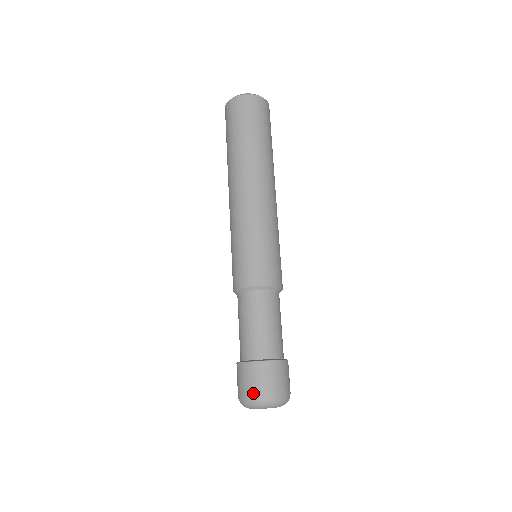
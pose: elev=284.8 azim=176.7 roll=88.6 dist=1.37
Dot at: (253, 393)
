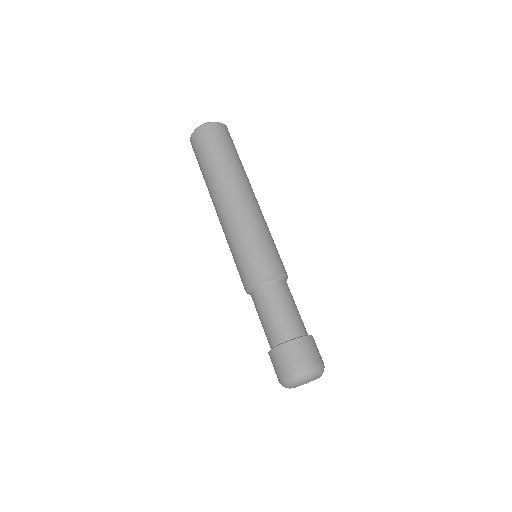
Dot at: (305, 366)
